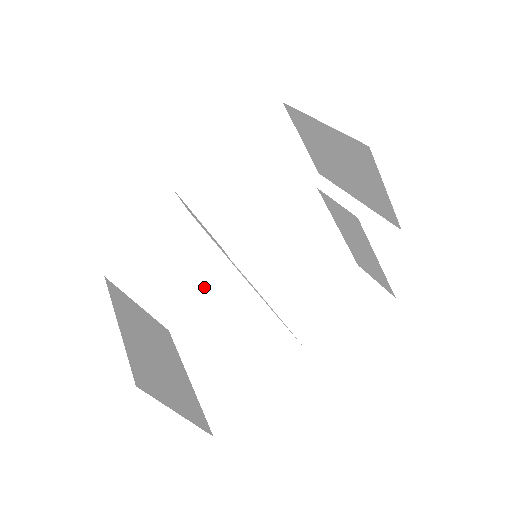
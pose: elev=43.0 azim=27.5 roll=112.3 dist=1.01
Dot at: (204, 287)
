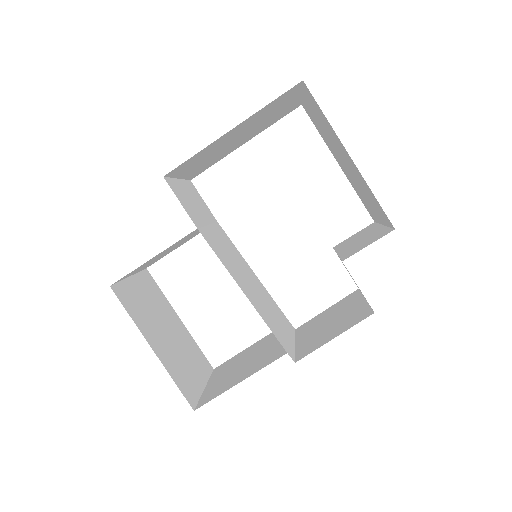
Dot at: occluded
